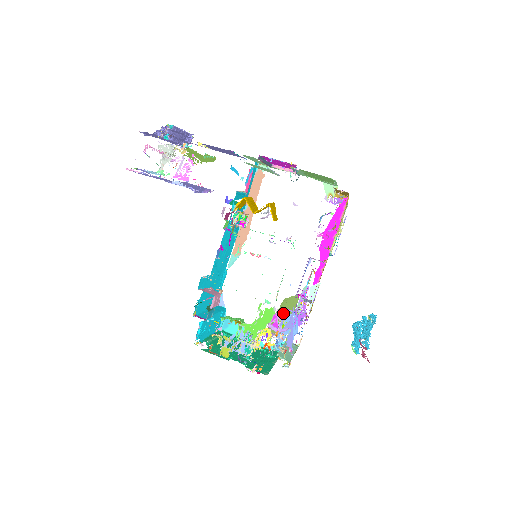
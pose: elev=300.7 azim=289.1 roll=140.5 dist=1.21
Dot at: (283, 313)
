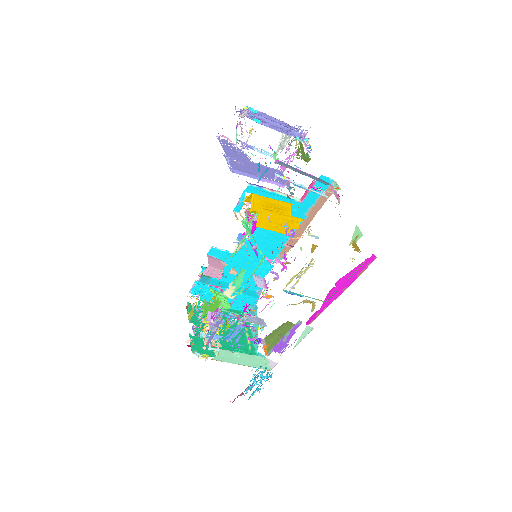
Dot at: (280, 332)
